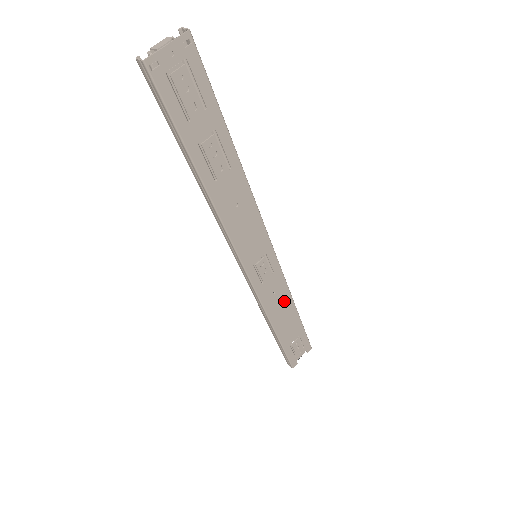
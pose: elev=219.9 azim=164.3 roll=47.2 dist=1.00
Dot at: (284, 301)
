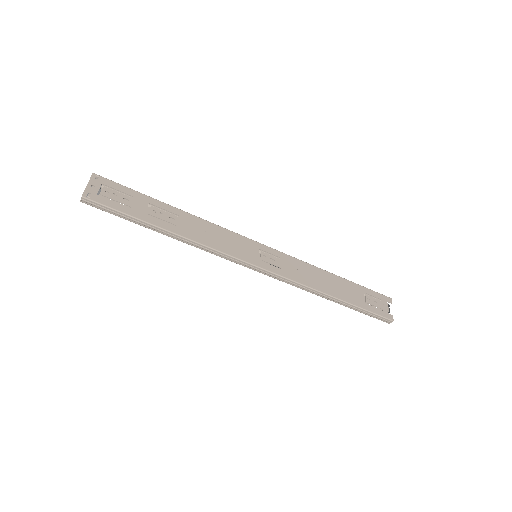
Dot at: (315, 273)
